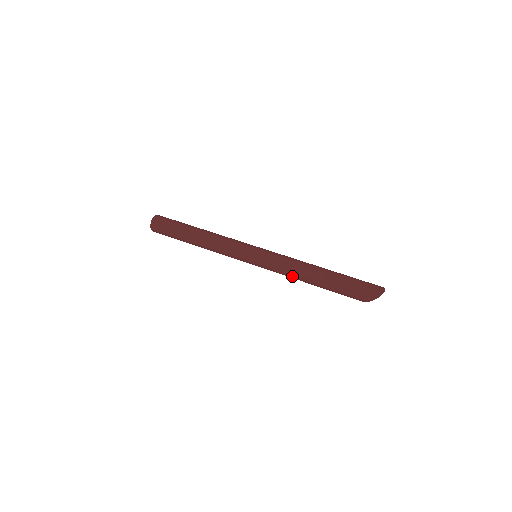
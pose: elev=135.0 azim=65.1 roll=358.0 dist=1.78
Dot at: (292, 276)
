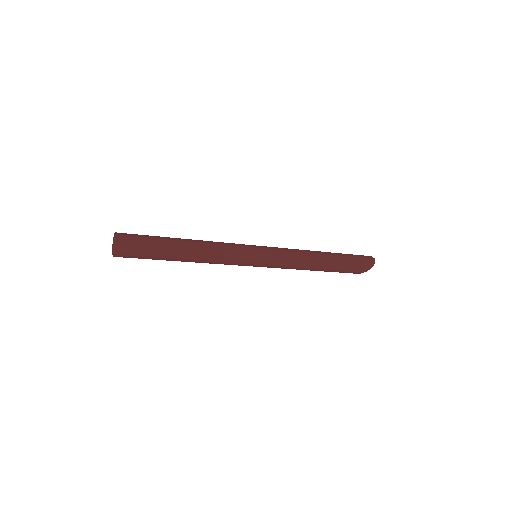
Dot at: (300, 267)
